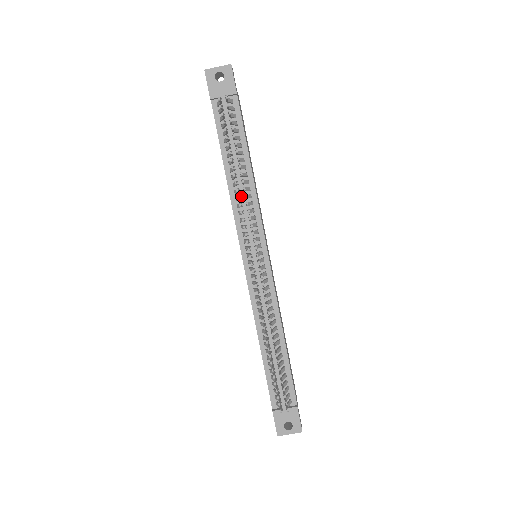
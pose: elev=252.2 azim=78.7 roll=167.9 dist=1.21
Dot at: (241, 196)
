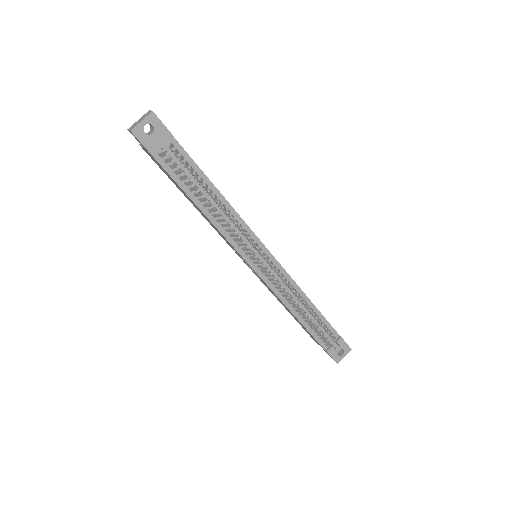
Dot at: occluded
